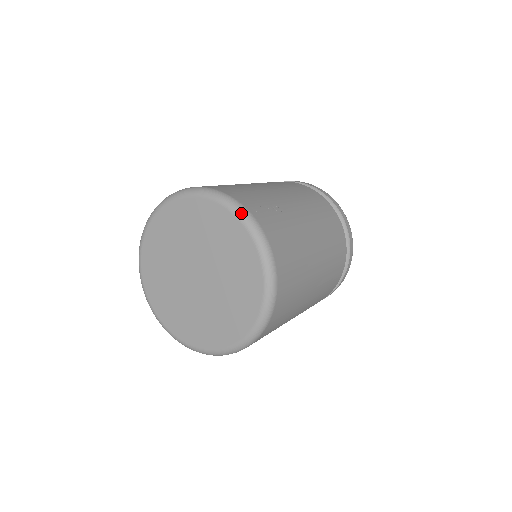
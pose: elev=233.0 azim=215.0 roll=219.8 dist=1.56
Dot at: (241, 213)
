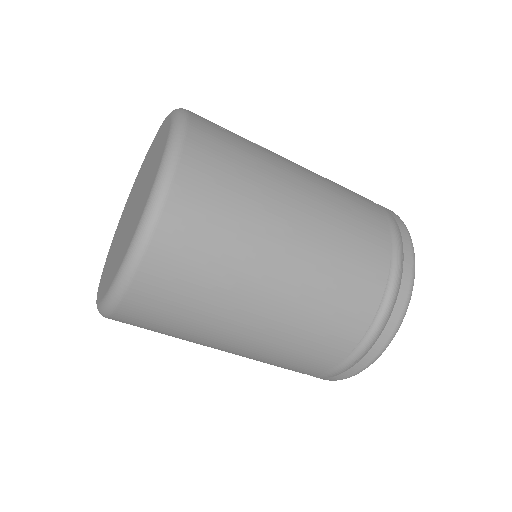
Dot at: (176, 110)
